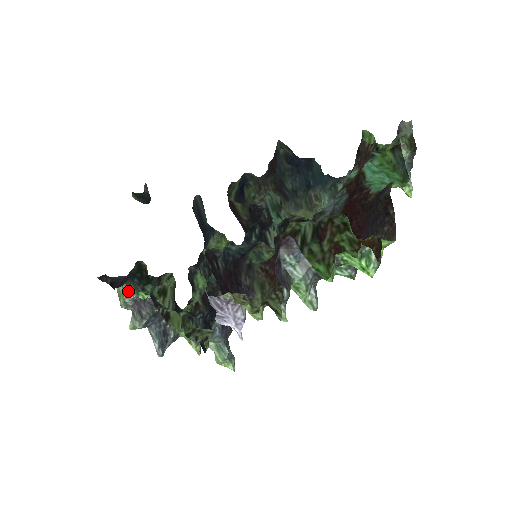
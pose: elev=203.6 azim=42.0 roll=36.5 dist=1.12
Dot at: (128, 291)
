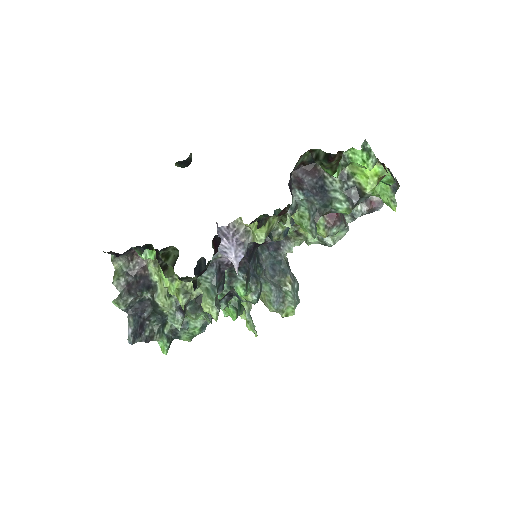
Dot at: (126, 271)
